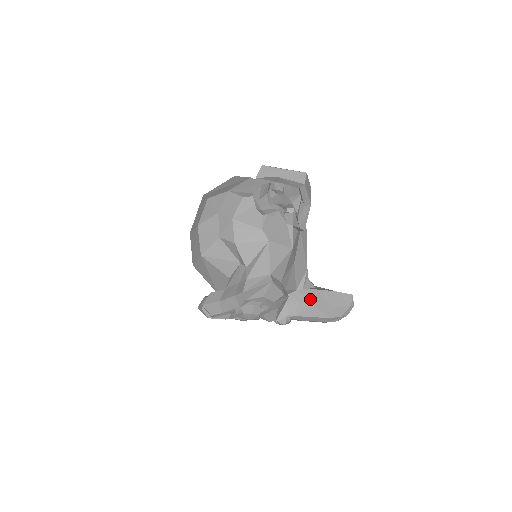
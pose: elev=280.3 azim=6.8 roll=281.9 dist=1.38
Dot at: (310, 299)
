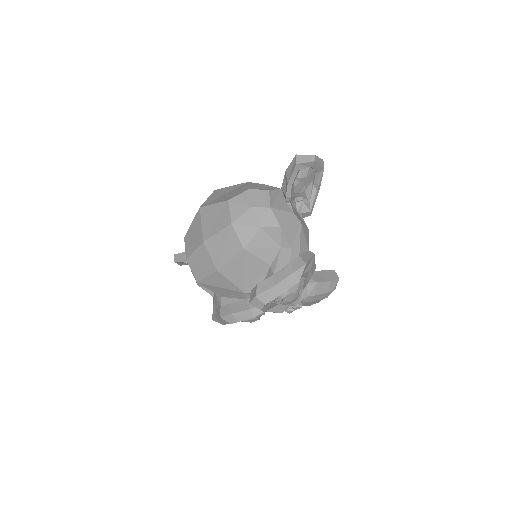
Dot at: (314, 279)
